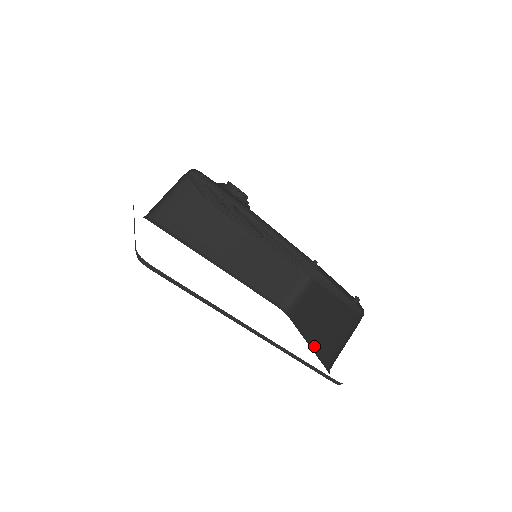
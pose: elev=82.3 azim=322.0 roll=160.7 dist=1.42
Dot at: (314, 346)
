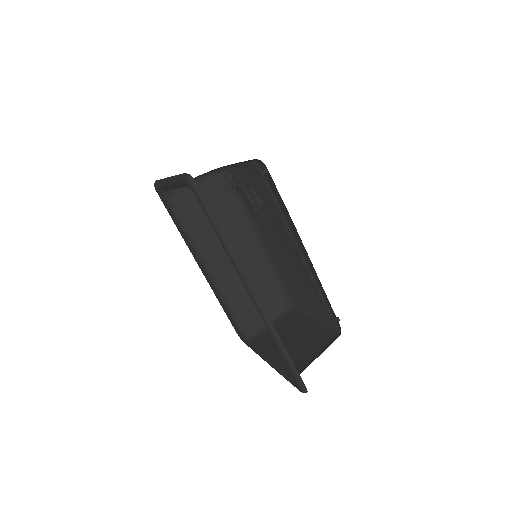
Dot at: (279, 363)
